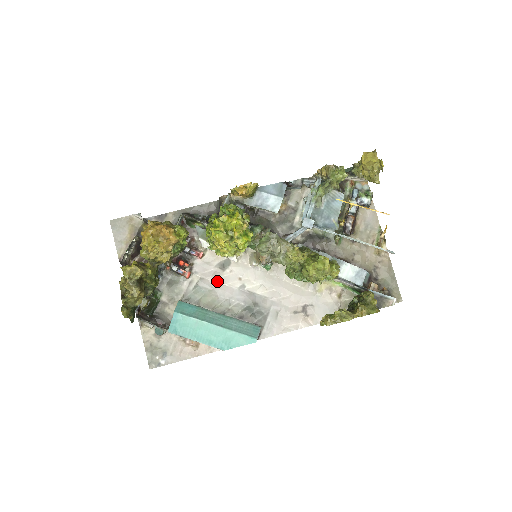
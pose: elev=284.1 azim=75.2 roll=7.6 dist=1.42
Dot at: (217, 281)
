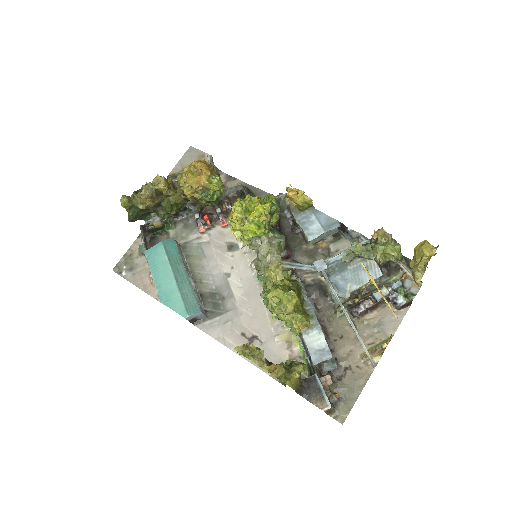
Dot at: (216, 254)
